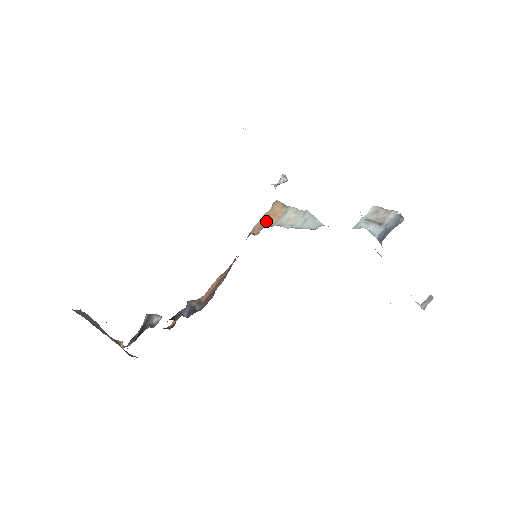
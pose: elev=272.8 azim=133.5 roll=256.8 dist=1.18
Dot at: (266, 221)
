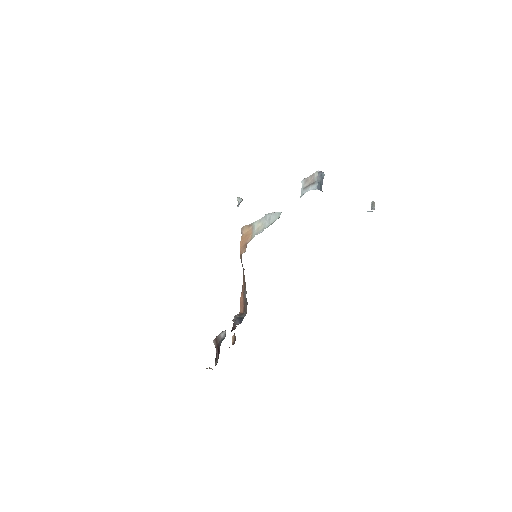
Dot at: (245, 242)
